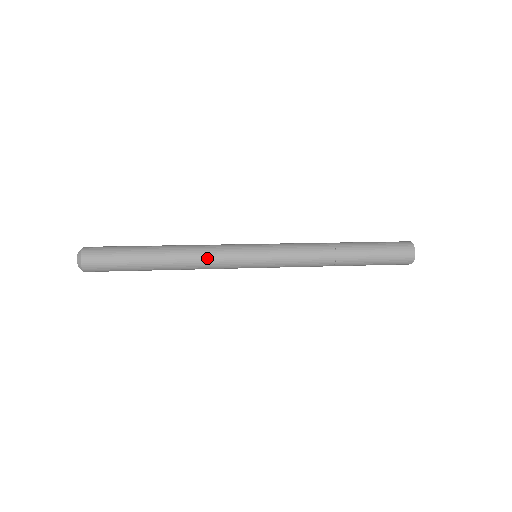
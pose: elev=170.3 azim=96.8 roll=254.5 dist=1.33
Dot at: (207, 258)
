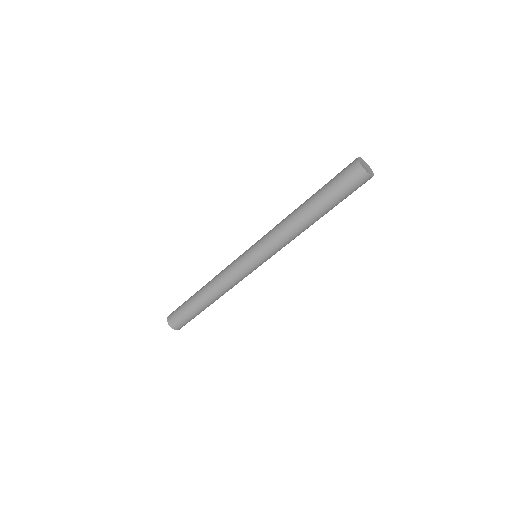
Dot at: (223, 279)
